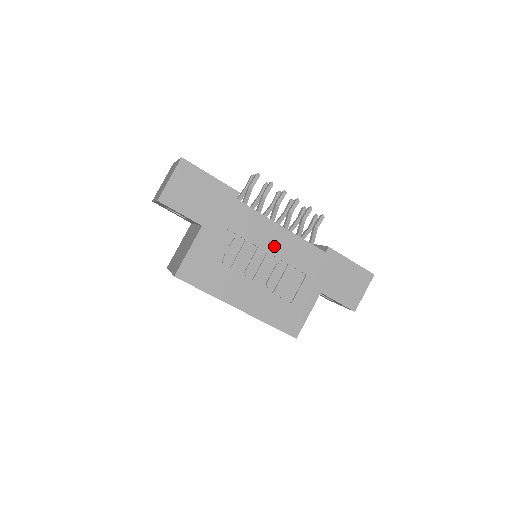
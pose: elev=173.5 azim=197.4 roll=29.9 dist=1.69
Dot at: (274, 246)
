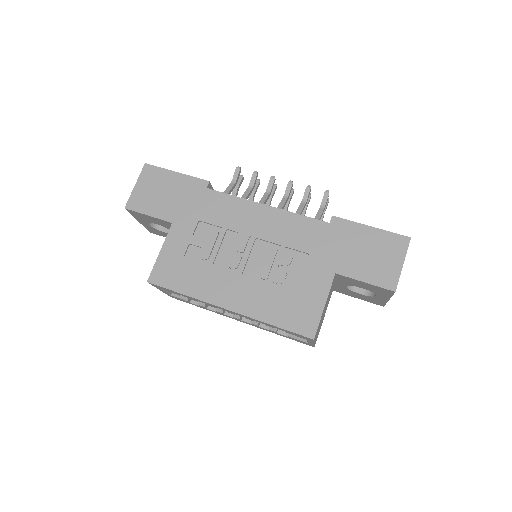
Dot at: (259, 228)
